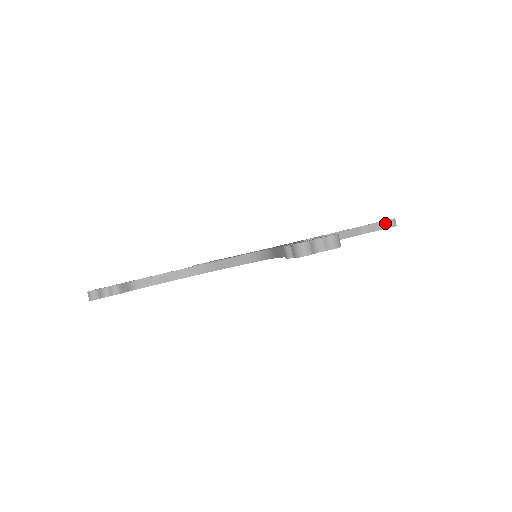
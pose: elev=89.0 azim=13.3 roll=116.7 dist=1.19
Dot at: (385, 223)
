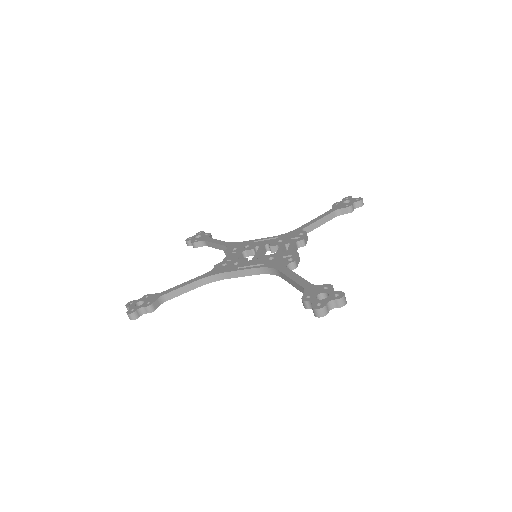
Dot at: (355, 204)
